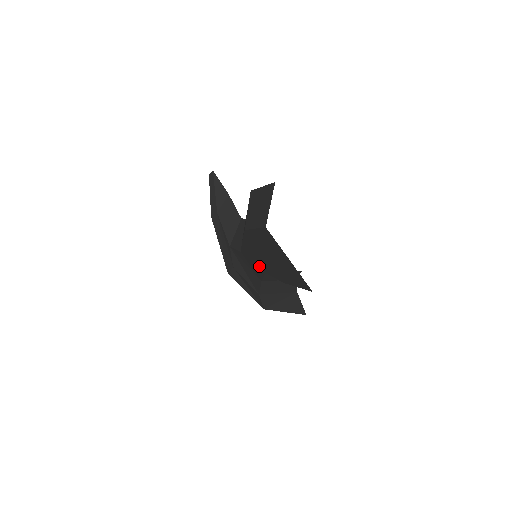
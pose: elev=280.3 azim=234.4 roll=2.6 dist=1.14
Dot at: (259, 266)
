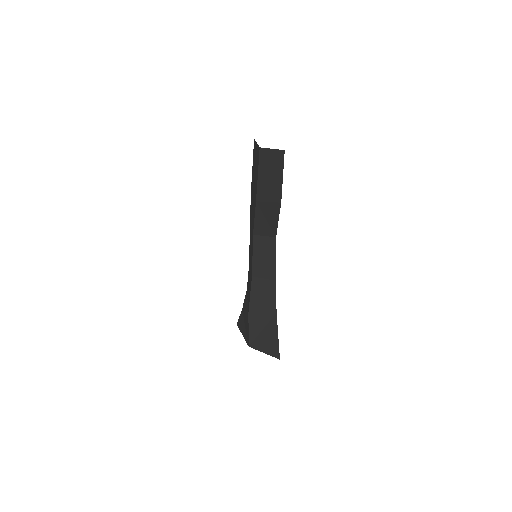
Dot at: (252, 238)
